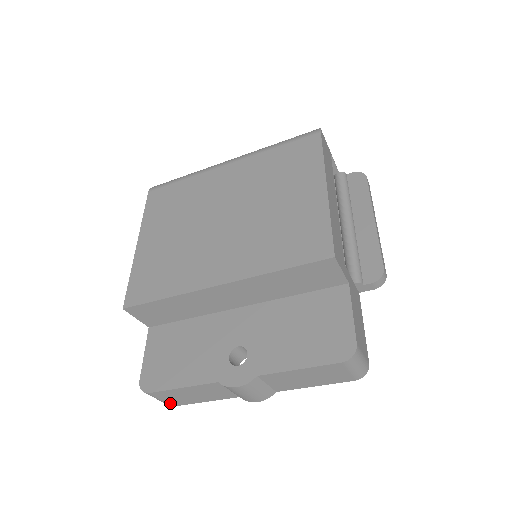
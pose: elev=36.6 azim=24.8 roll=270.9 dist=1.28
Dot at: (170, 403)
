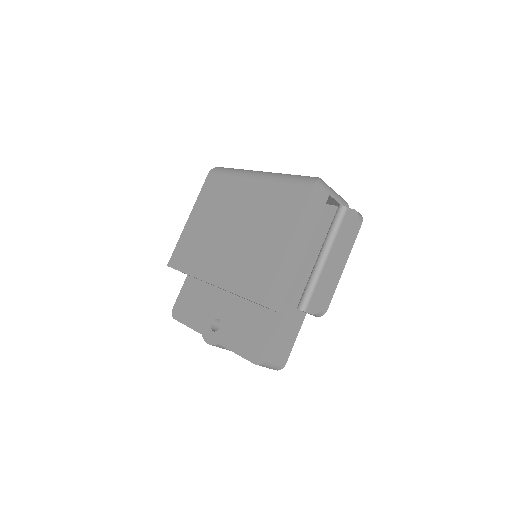
Dot at: occluded
